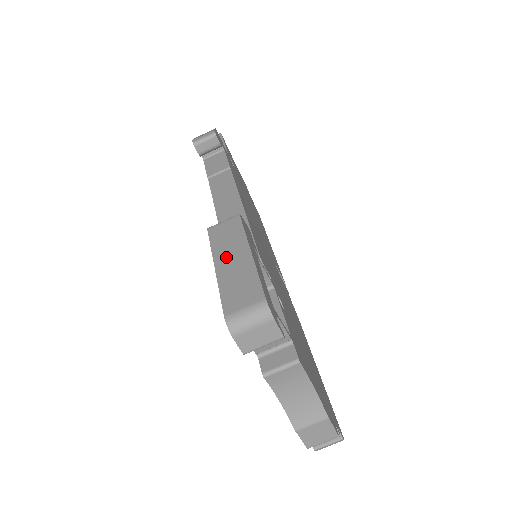
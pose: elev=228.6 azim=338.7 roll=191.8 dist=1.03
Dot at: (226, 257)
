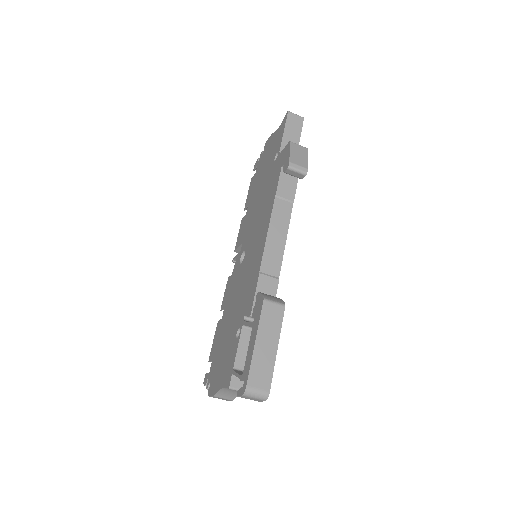
Dot at: (264, 339)
